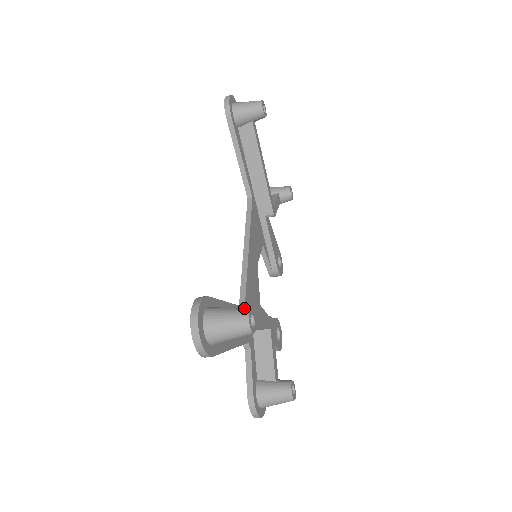
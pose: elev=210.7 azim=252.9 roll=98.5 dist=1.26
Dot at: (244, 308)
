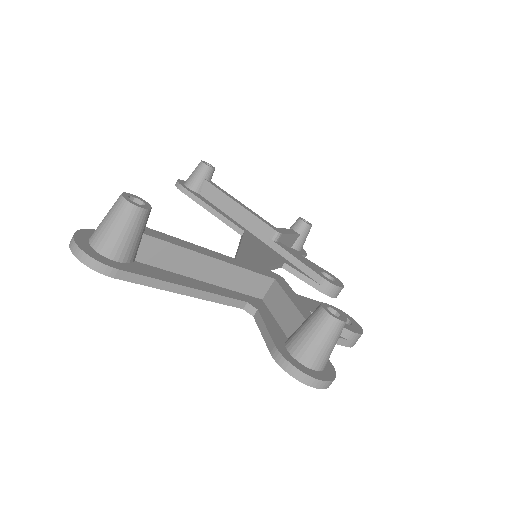
Dot at: occluded
